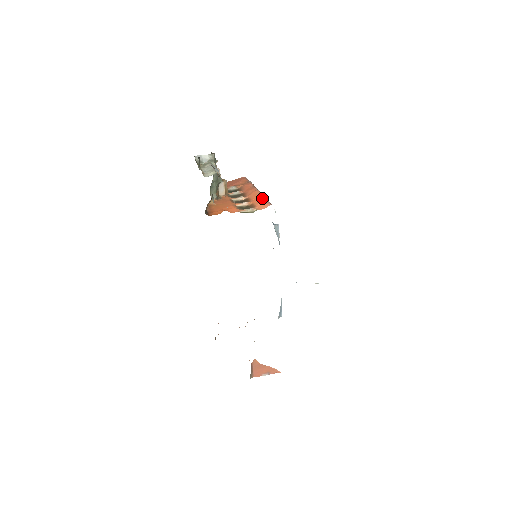
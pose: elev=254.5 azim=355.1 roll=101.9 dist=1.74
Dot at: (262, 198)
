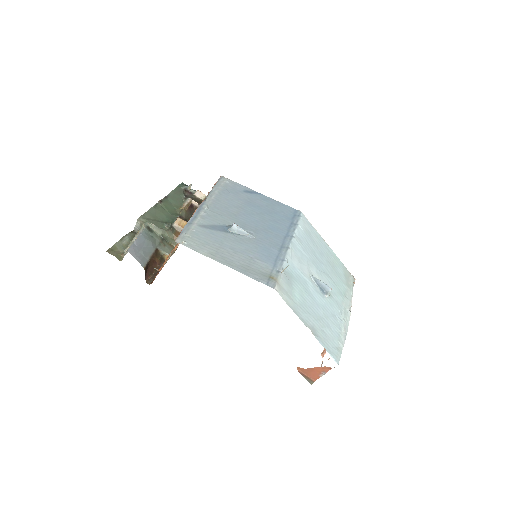
Dot at: occluded
